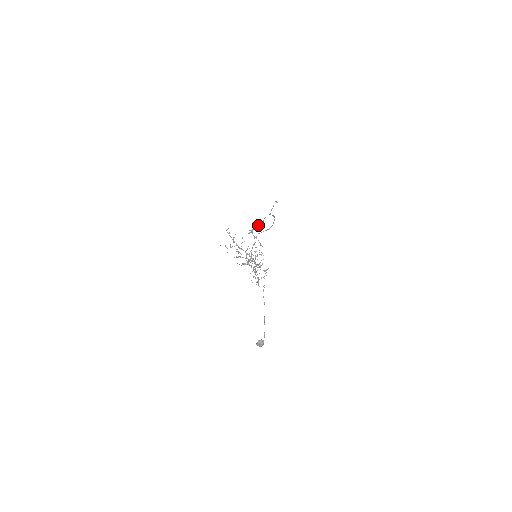
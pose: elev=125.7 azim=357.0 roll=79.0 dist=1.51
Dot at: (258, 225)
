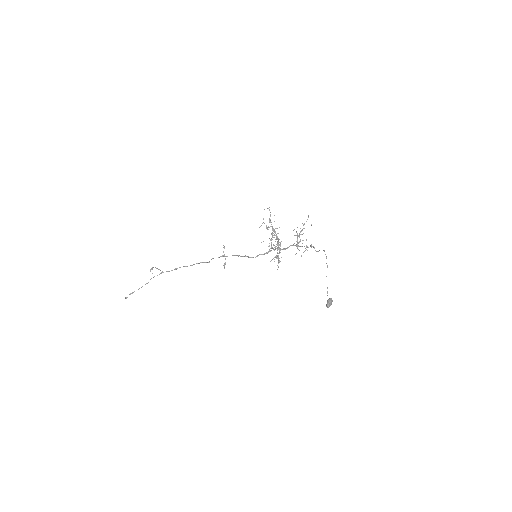
Dot at: occluded
